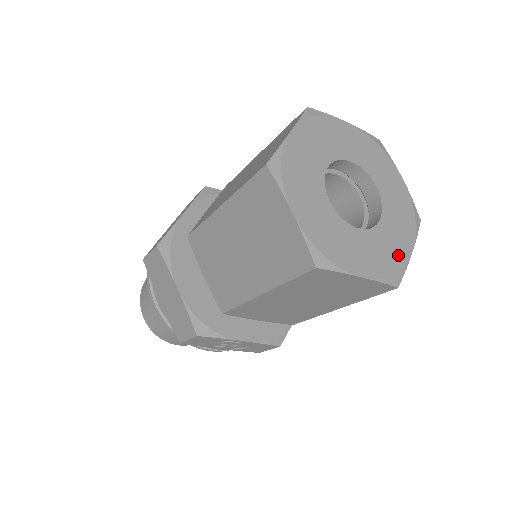
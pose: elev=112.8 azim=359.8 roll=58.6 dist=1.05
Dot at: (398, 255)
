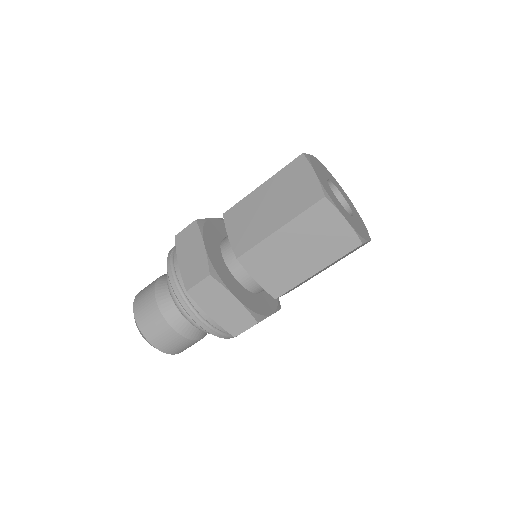
Dot at: (363, 224)
